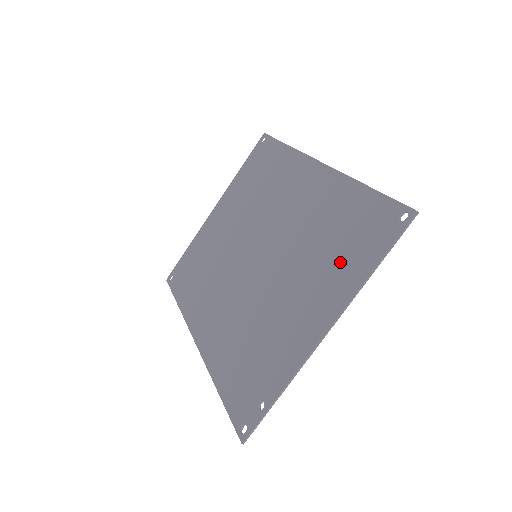
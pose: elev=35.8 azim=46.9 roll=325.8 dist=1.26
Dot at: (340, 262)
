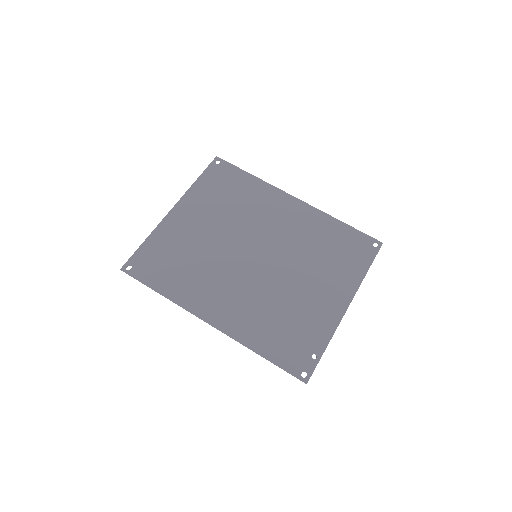
Dot at: (342, 266)
